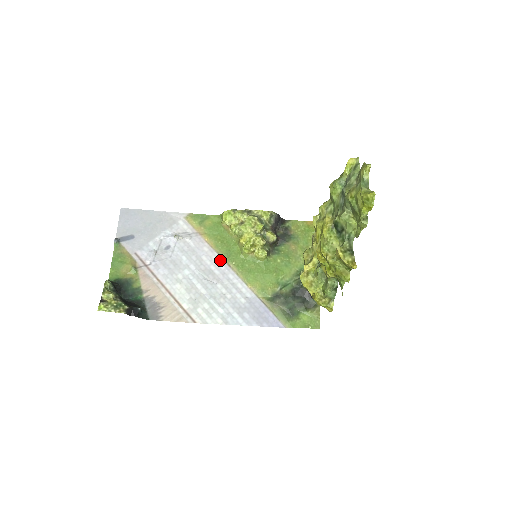
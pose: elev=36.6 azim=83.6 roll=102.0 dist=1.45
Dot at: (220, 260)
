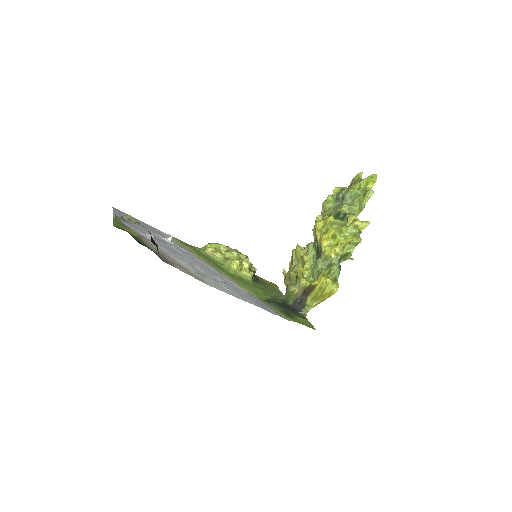
Dot at: (211, 267)
